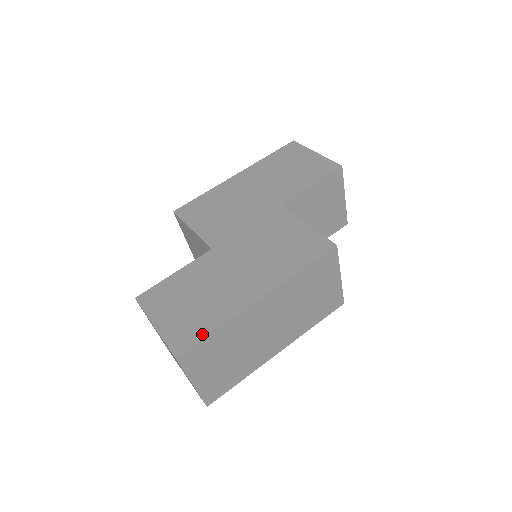
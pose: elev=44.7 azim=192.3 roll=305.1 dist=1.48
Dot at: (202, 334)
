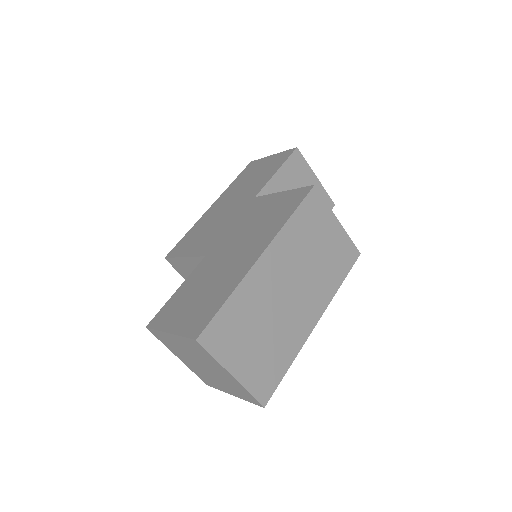
Dot at: (215, 309)
